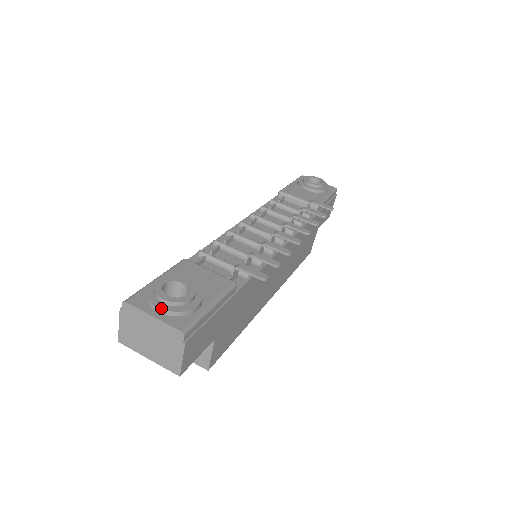
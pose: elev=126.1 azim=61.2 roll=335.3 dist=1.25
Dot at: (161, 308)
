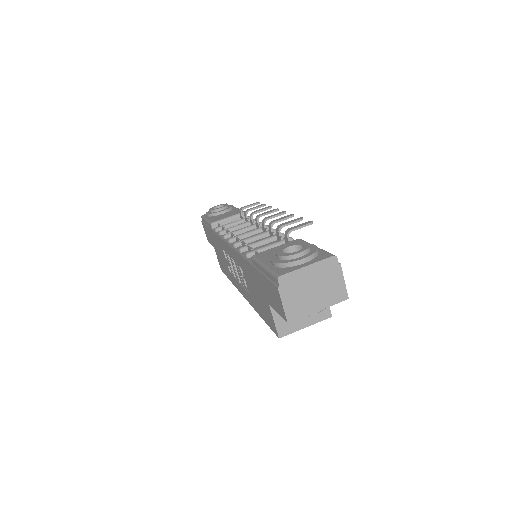
Dot at: (306, 257)
